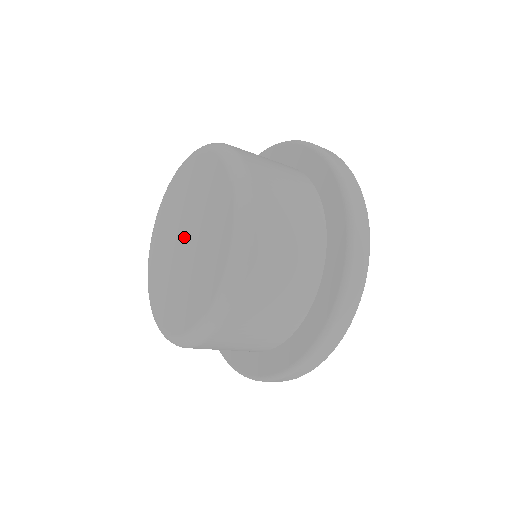
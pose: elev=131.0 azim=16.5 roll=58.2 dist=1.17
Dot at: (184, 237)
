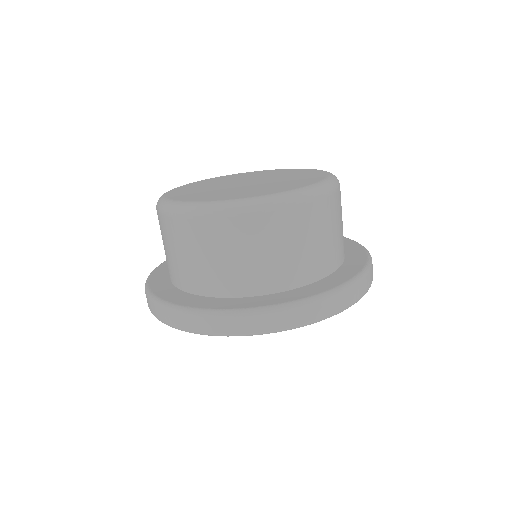
Dot at: (247, 182)
